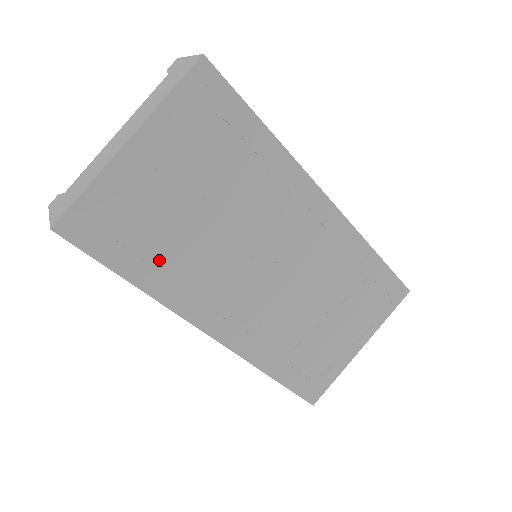
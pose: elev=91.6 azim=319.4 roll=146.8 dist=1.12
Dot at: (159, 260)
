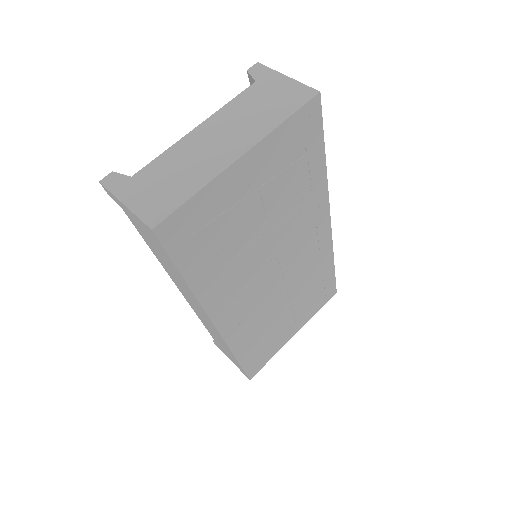
Dot at: (214, 263)
